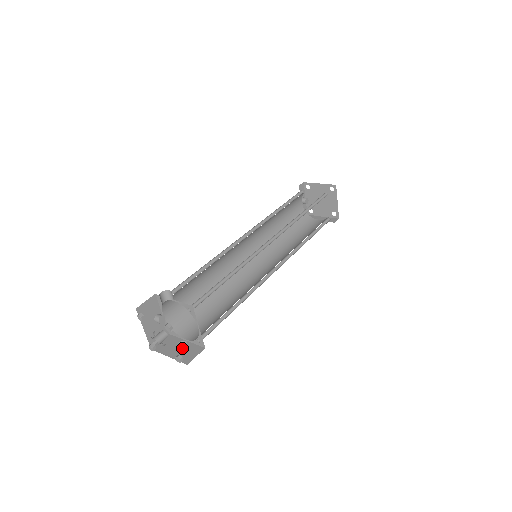
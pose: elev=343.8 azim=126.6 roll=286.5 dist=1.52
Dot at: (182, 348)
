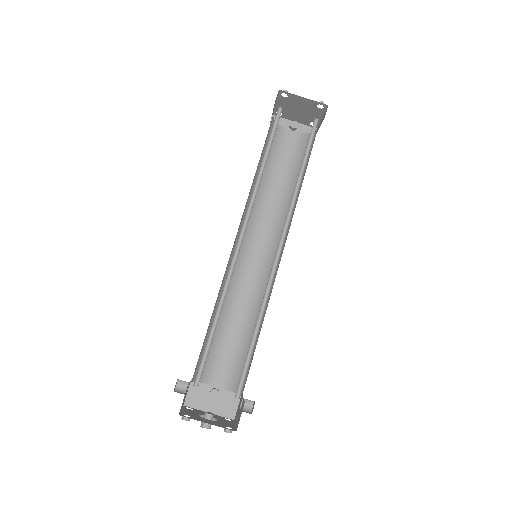
Dot at: (240, 410)
